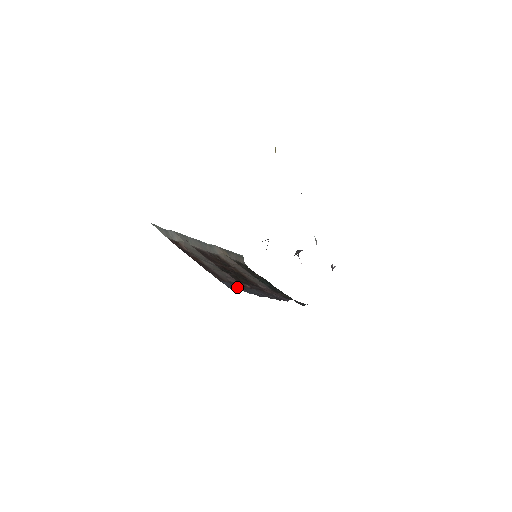
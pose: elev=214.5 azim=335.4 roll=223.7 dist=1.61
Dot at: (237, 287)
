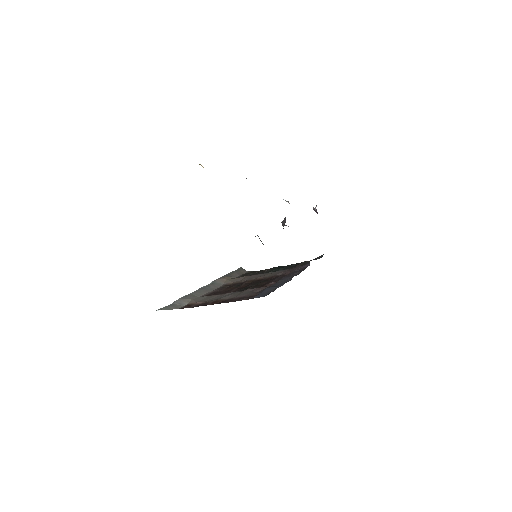
Dot at: (268, 291)
